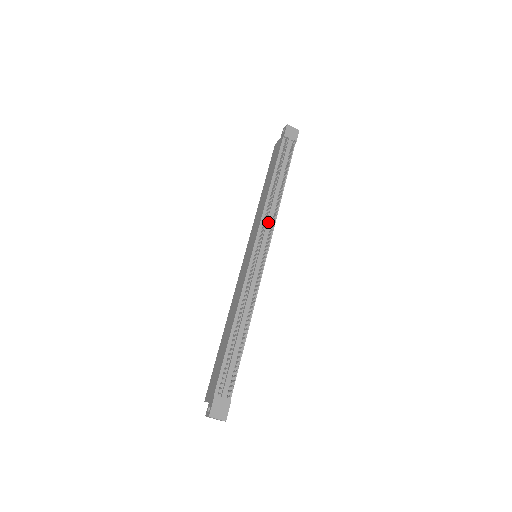
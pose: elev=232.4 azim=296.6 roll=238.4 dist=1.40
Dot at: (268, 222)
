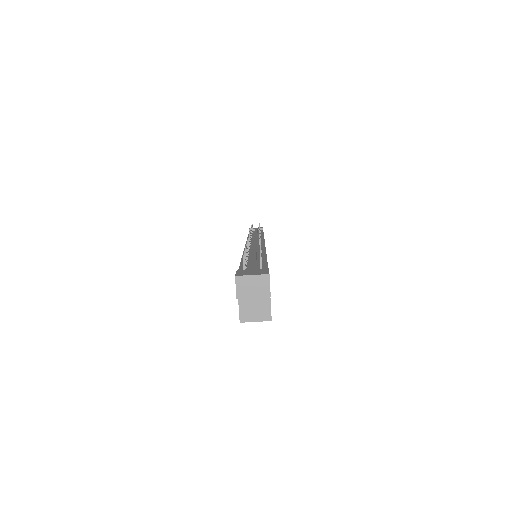
Dot at: (255, 237)
